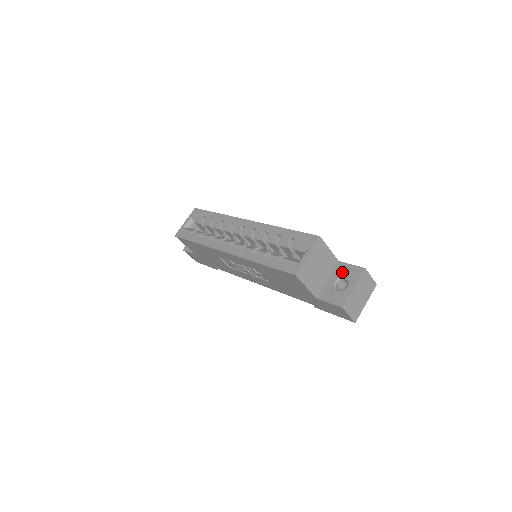
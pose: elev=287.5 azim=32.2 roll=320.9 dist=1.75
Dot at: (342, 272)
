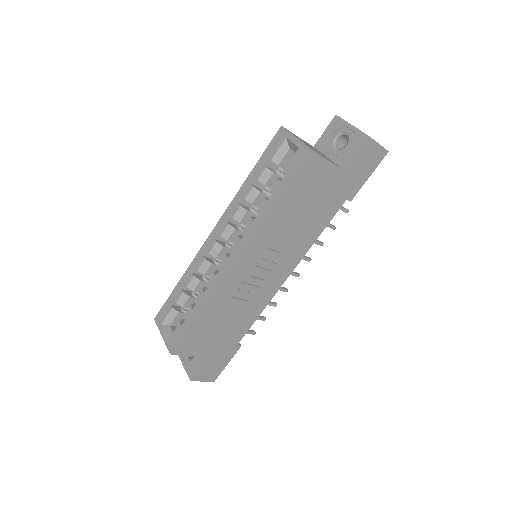
Dot at: (328, 141)
